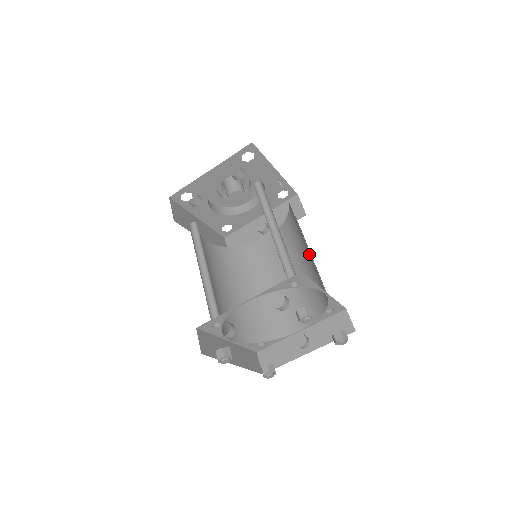
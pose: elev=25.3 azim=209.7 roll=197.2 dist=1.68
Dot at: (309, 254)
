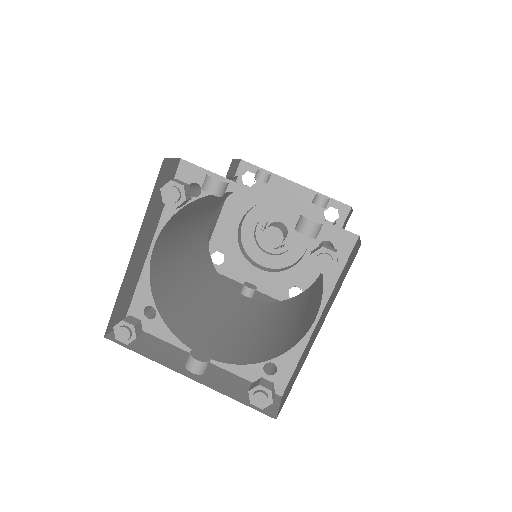
Dot at: (303, 313)
